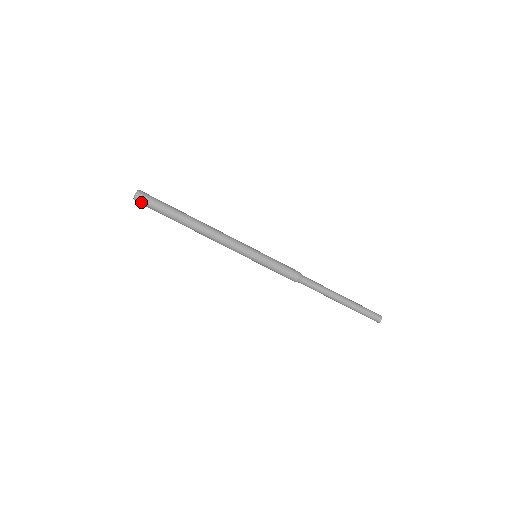
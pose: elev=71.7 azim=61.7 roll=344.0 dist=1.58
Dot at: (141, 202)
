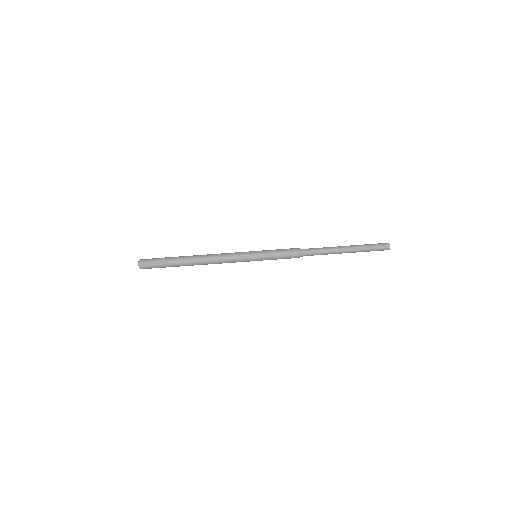
Dot at: (146, 267)
